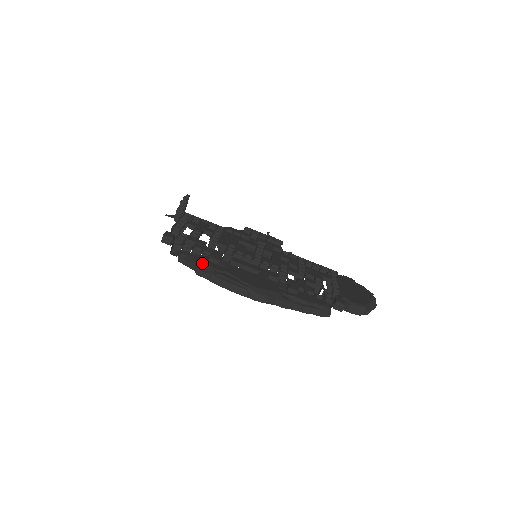
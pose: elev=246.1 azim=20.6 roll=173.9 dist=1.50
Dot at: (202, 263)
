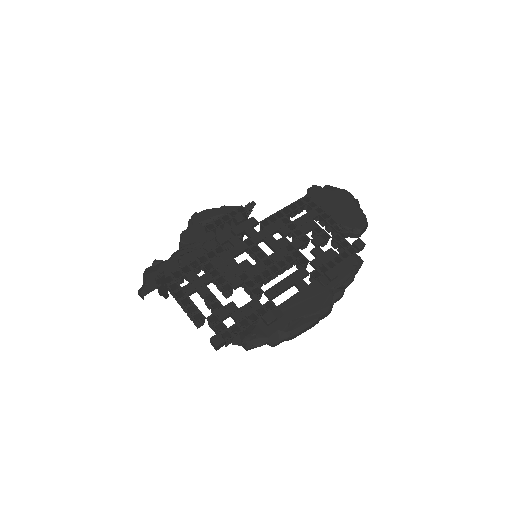
Dot at: (271, 337)
